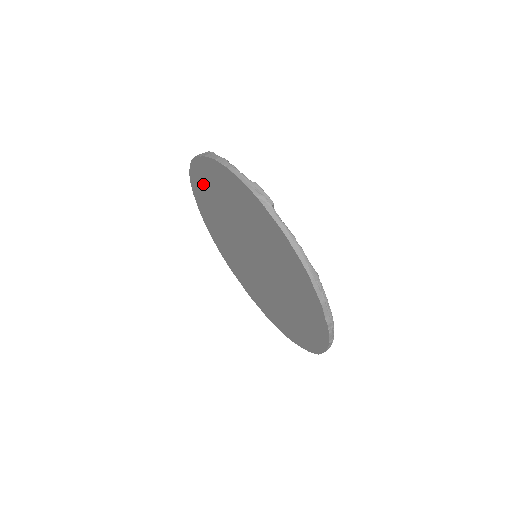
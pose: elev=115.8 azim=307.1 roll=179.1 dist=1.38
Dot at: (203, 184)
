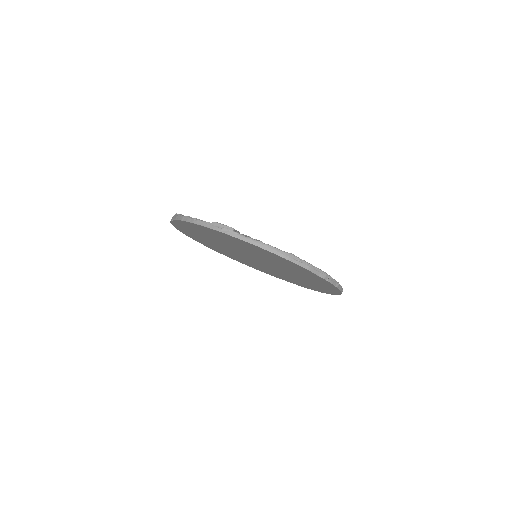
Dot at: (189, 232)
